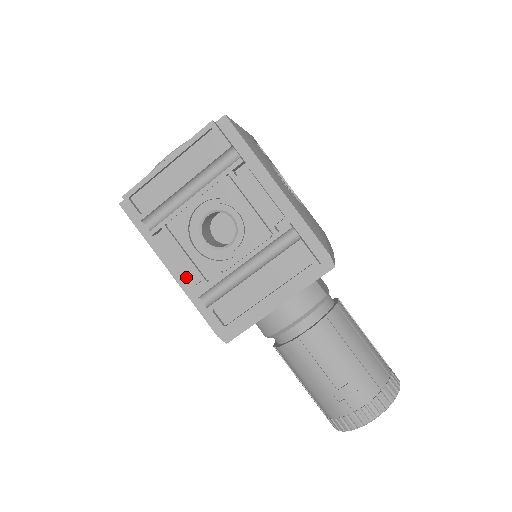
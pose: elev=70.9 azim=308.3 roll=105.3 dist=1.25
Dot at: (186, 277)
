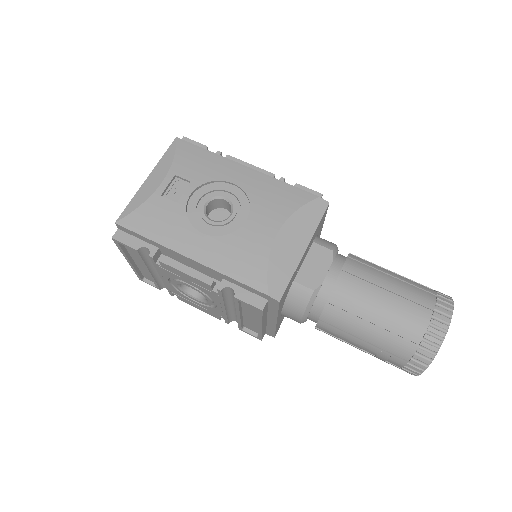
Dot at: (211, 315)
